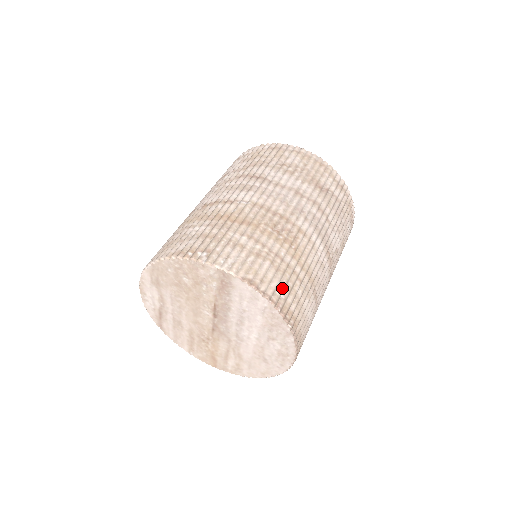
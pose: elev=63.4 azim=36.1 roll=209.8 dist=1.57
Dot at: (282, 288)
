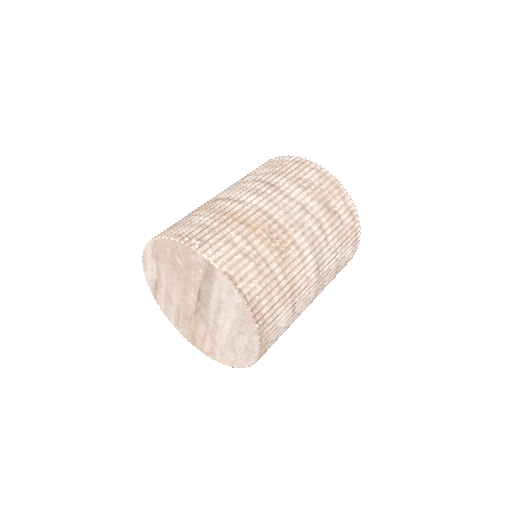
Dot at: (259, 290)
